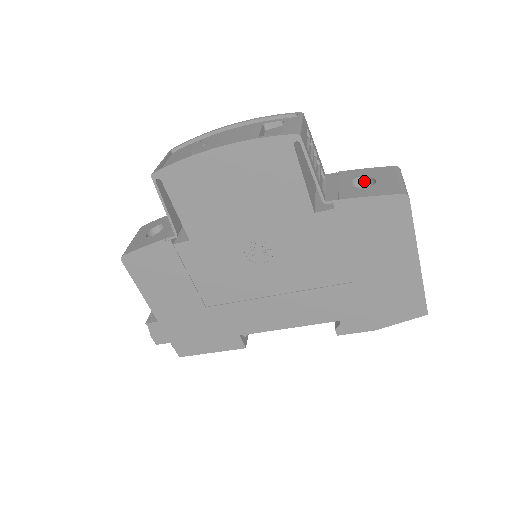
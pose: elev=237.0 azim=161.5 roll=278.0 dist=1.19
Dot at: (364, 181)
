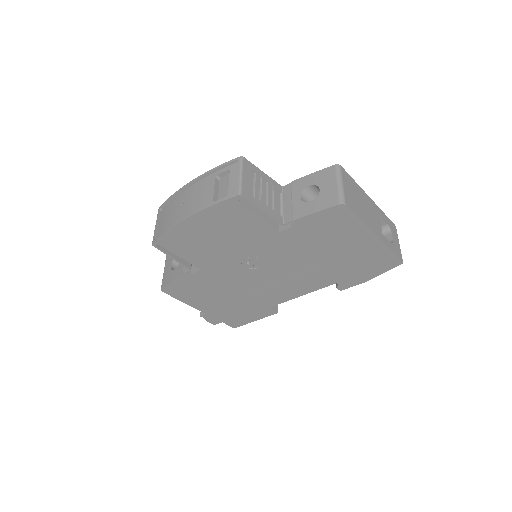
Dot at: (312, 188)
